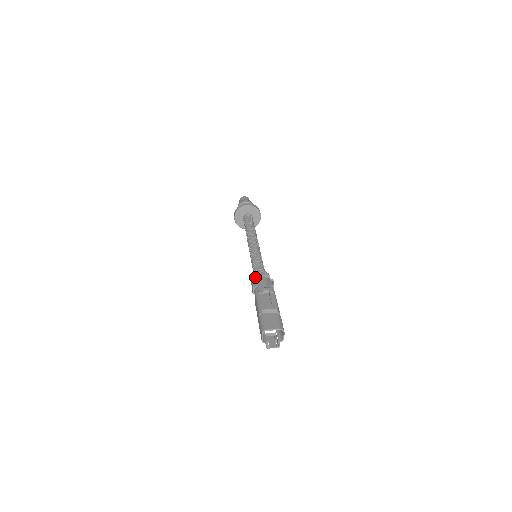
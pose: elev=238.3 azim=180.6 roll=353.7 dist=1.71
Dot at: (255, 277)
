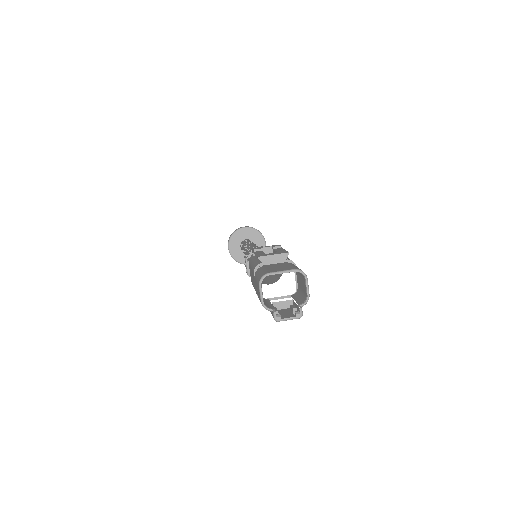
Dot at: (250, 252)
